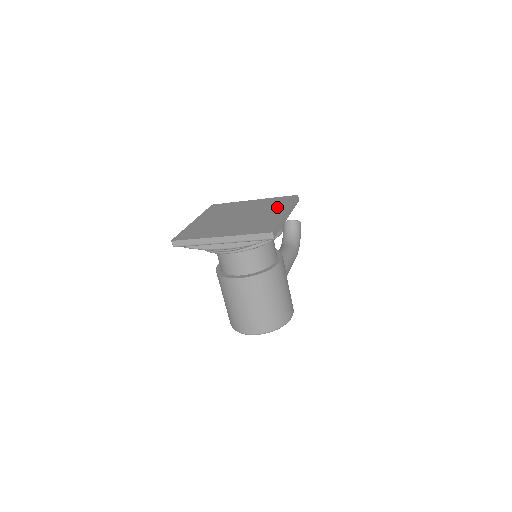
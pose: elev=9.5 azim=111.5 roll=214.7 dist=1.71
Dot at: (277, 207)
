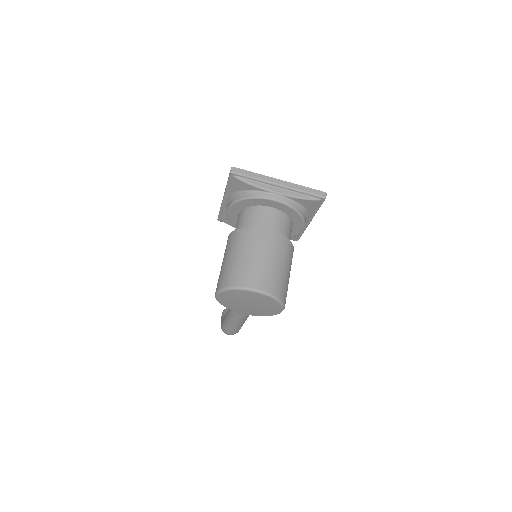
Dot at: occluded
